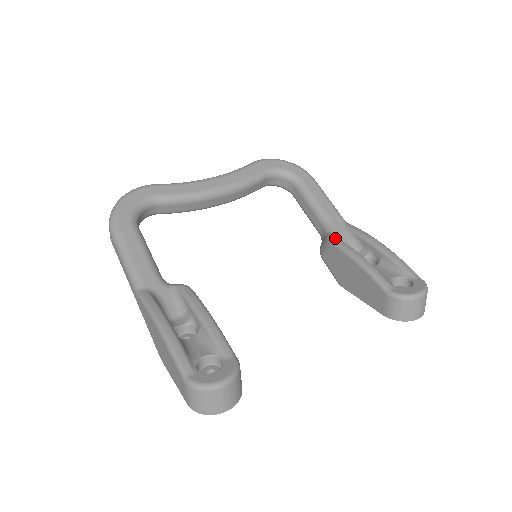
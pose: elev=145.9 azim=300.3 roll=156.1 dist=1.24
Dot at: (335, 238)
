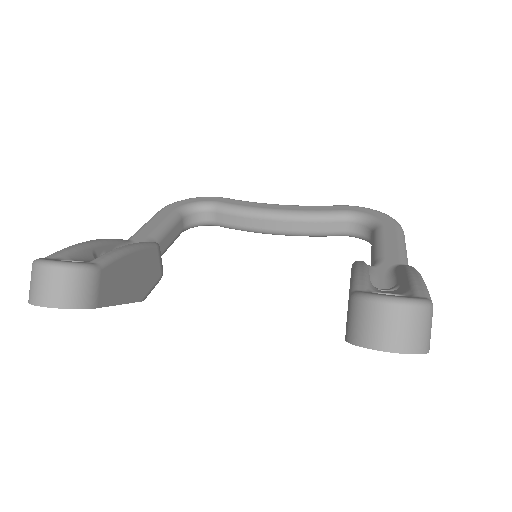
Dot at: occluded
